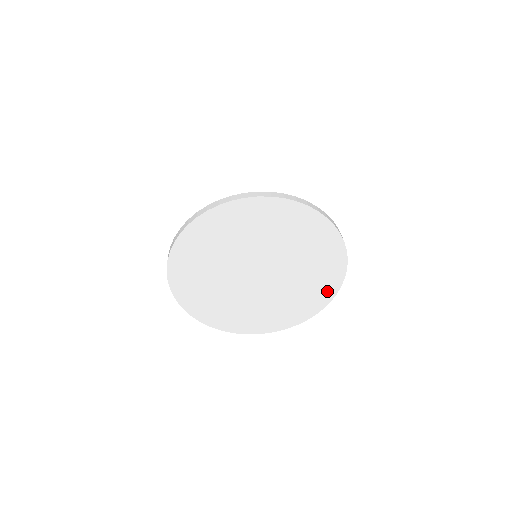
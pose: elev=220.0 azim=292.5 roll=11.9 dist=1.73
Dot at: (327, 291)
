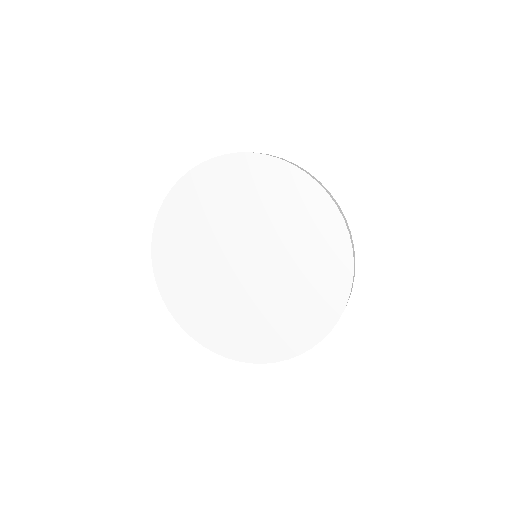
Dot at: (312, 329)
